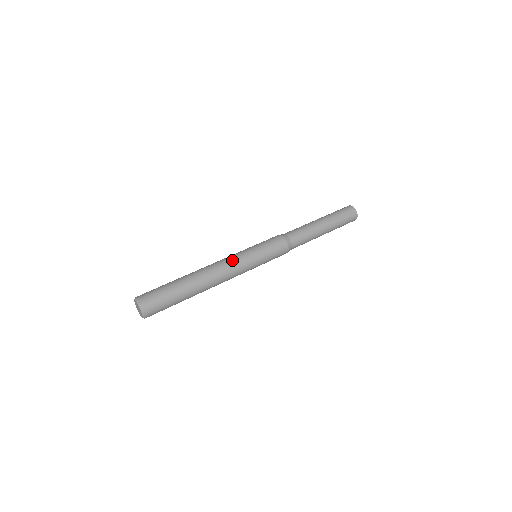
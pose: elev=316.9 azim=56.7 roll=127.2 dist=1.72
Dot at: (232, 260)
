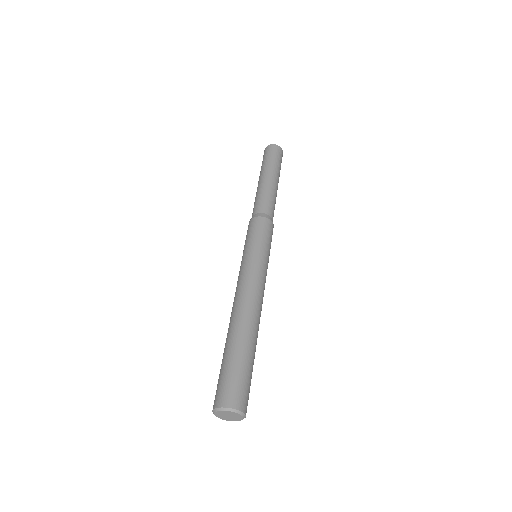
Dot at: (262, 282)
